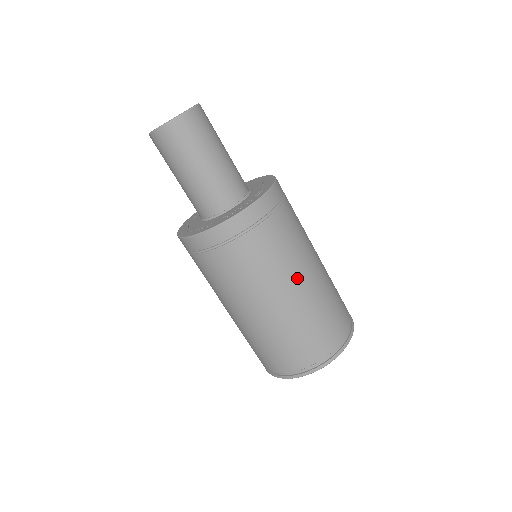
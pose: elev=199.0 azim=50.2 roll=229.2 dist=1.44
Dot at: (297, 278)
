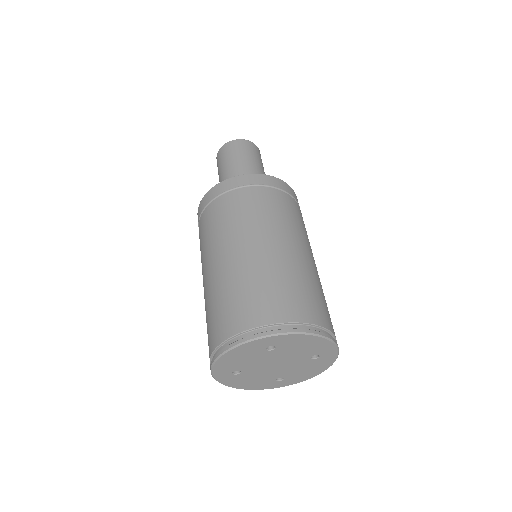
Dot at: (270, 236)
